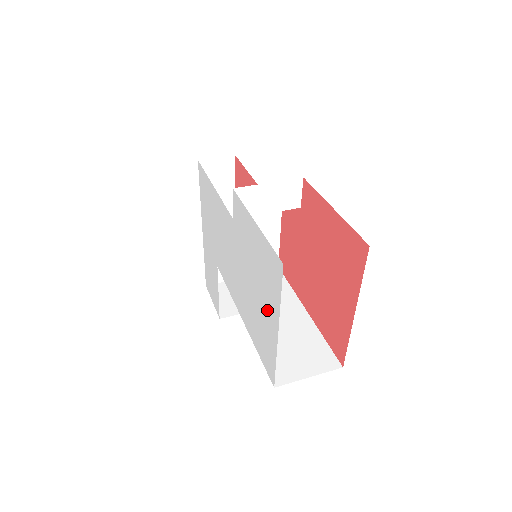
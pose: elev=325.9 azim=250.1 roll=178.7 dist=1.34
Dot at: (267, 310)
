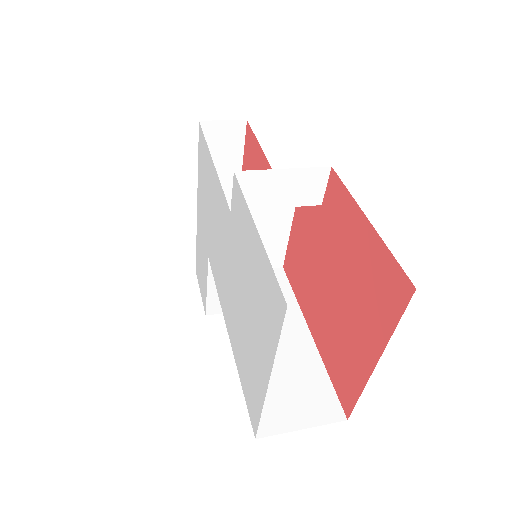
Dot at: (258, 347)
